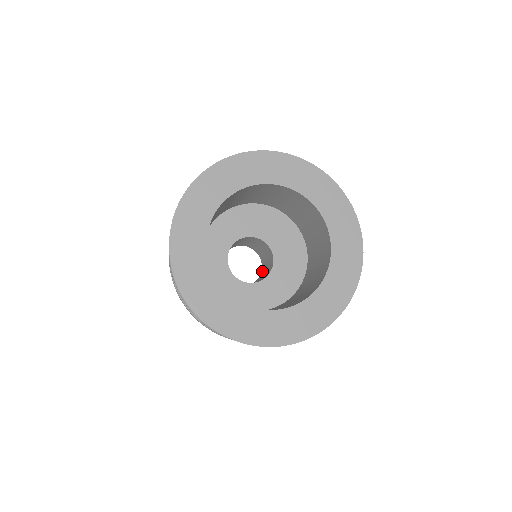
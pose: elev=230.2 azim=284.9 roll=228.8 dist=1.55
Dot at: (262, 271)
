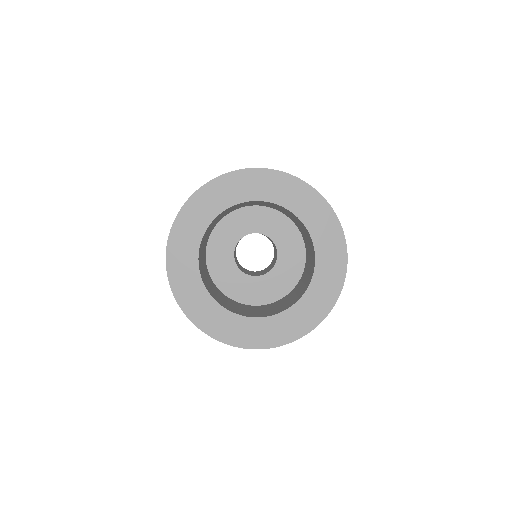
Dot at: (266, 268)
